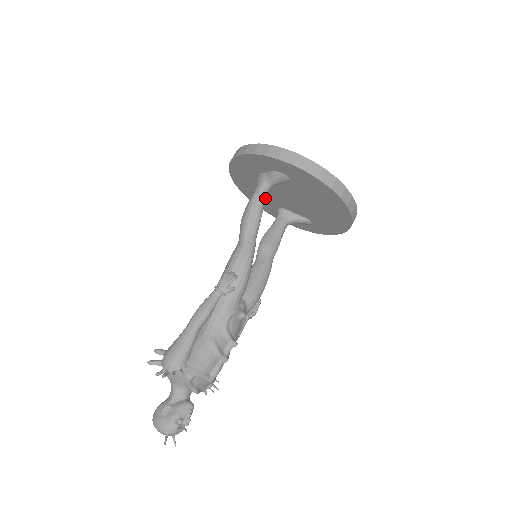
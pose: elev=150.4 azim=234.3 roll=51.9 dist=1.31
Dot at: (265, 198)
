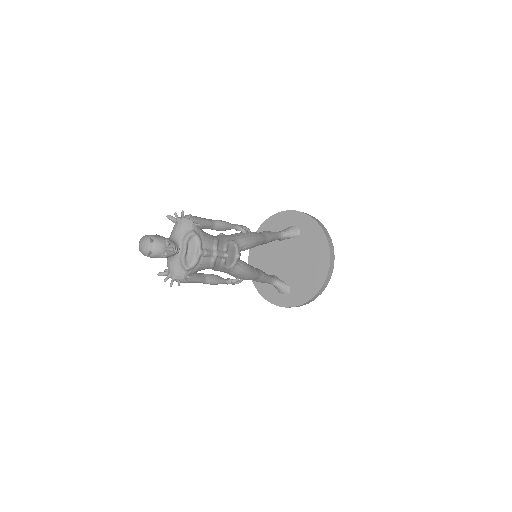
Dot at: (279, 237)
